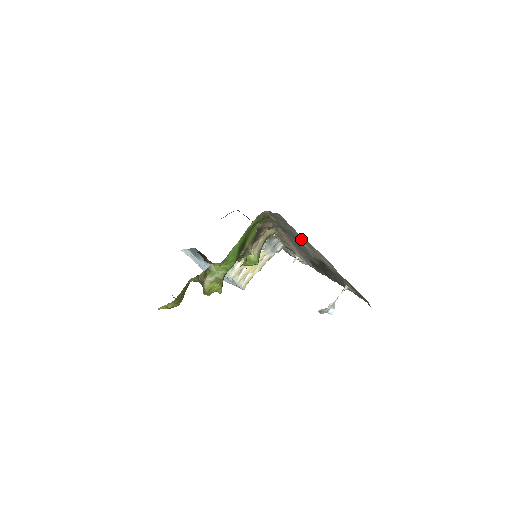
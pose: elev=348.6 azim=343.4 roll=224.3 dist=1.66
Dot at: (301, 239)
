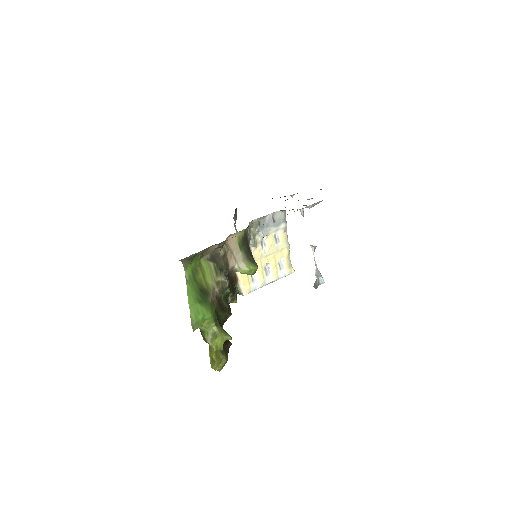
Dot at: occluded
